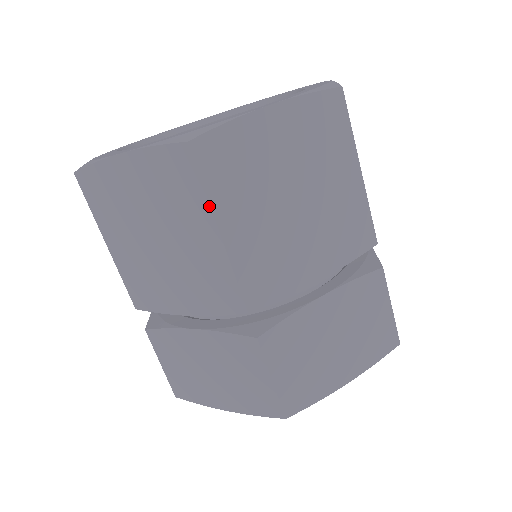
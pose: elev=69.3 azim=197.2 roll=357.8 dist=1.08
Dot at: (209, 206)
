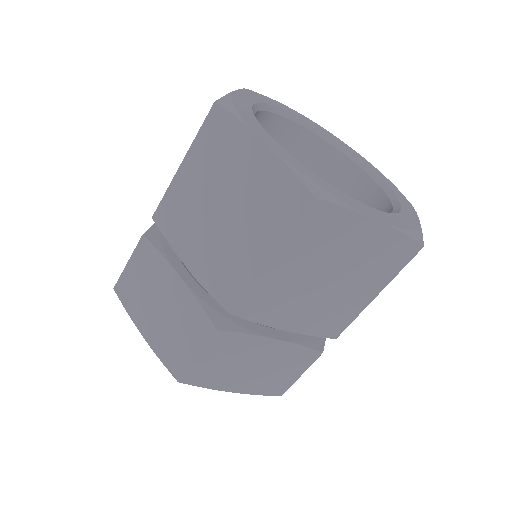
Dot at: (390, 281)
